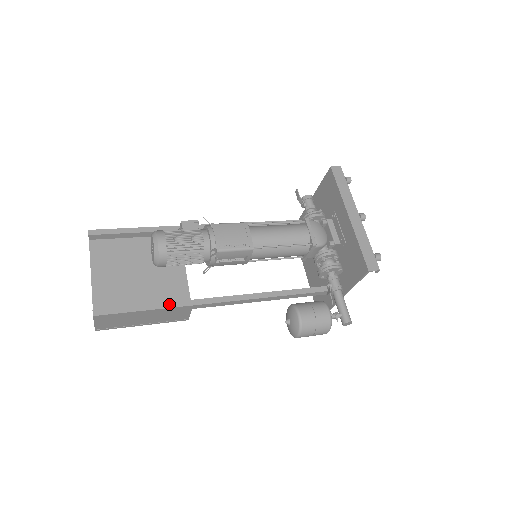
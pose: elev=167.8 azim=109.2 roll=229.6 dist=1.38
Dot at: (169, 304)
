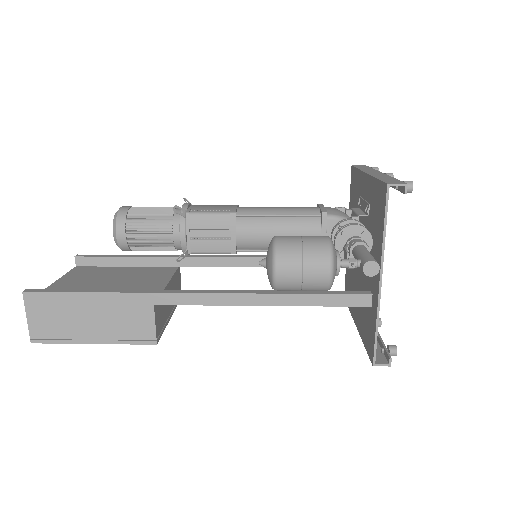
Dot at: (122, 290)
